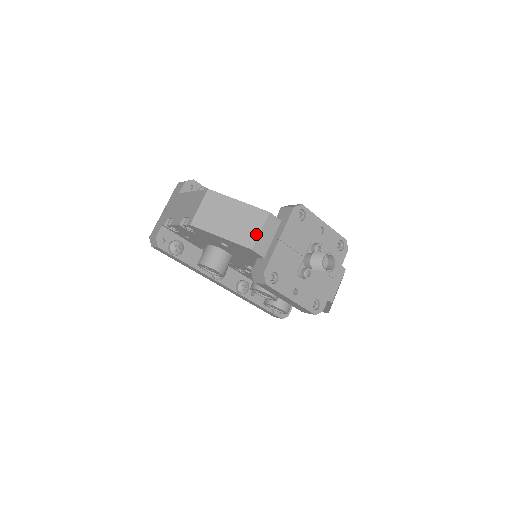
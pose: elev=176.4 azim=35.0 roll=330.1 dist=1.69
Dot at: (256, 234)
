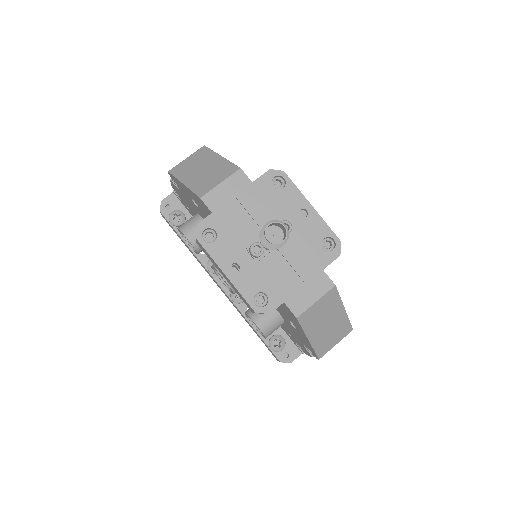
Dot at: (214, 185)
